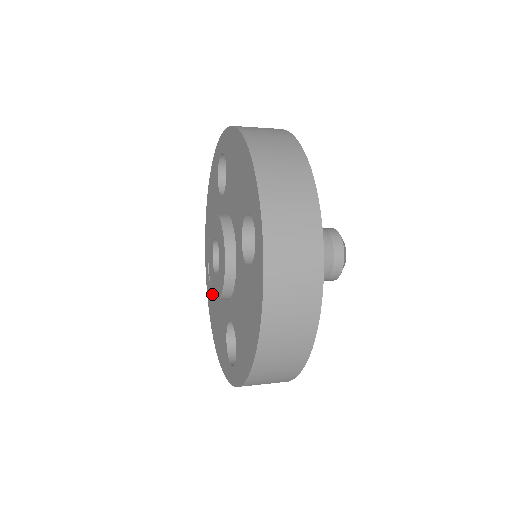
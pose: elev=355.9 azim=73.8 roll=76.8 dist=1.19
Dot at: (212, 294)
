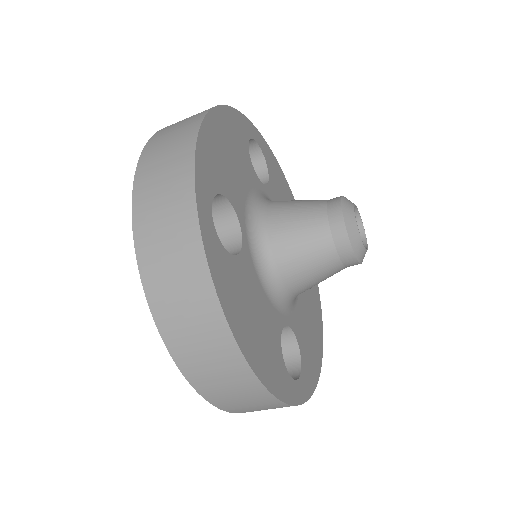
Dot at: occluded
